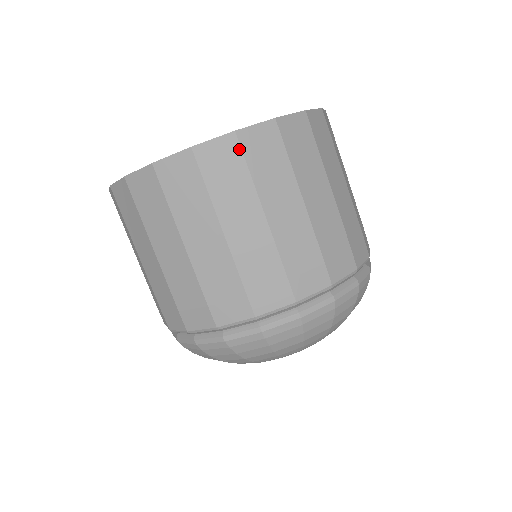
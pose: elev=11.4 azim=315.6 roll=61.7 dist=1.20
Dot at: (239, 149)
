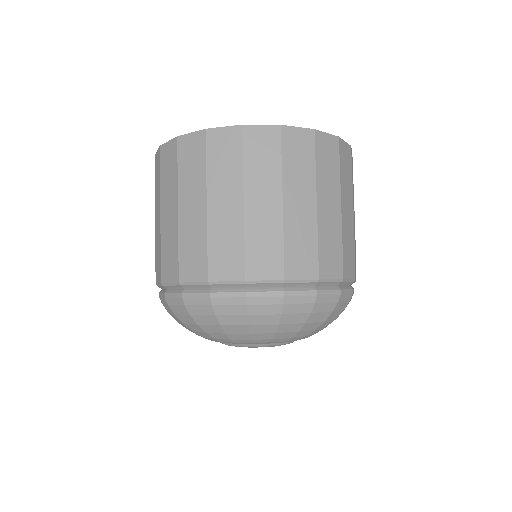
Dot at: (338, 150)
